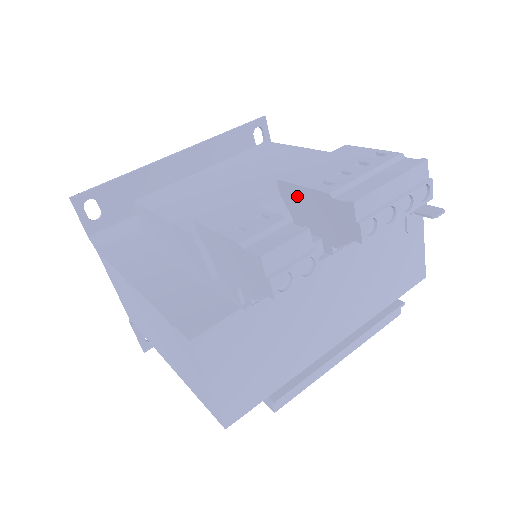
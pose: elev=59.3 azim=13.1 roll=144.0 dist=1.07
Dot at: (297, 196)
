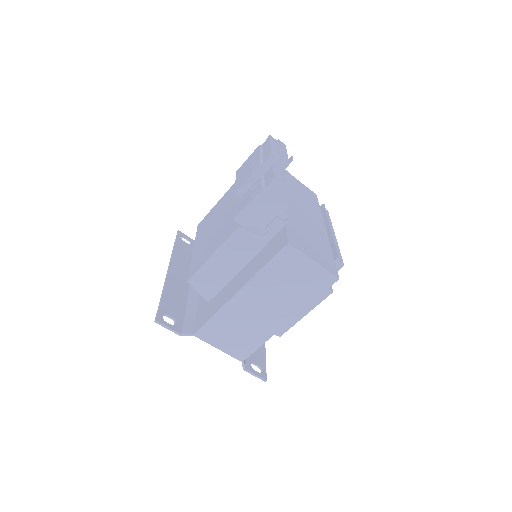
Dot at: (249, 187)
